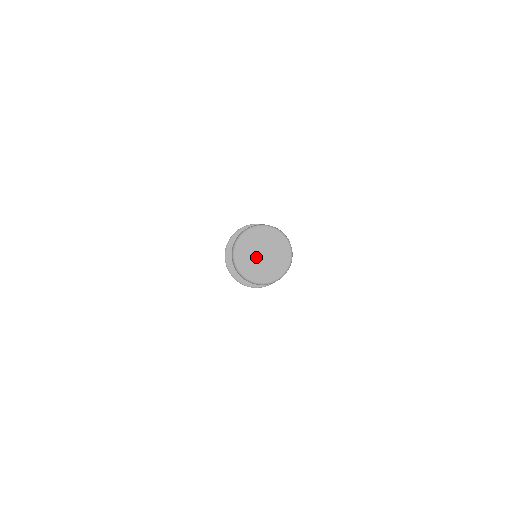
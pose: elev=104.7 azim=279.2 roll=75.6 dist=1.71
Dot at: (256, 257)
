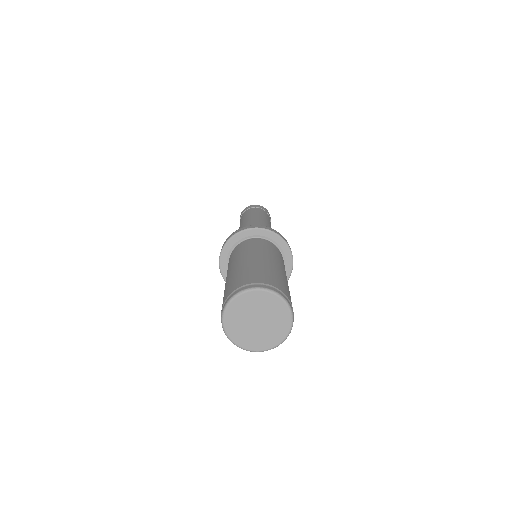
Dot at: (249, 322)
